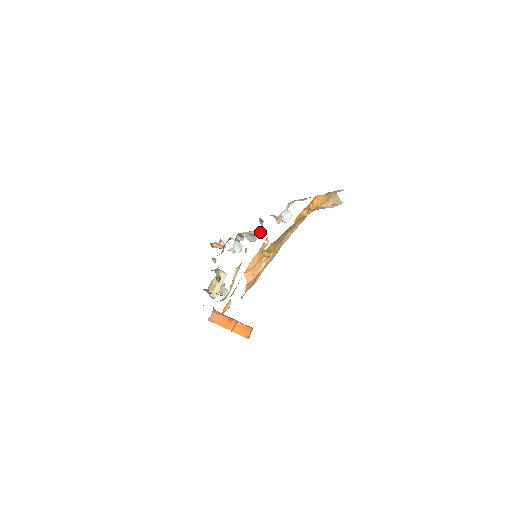
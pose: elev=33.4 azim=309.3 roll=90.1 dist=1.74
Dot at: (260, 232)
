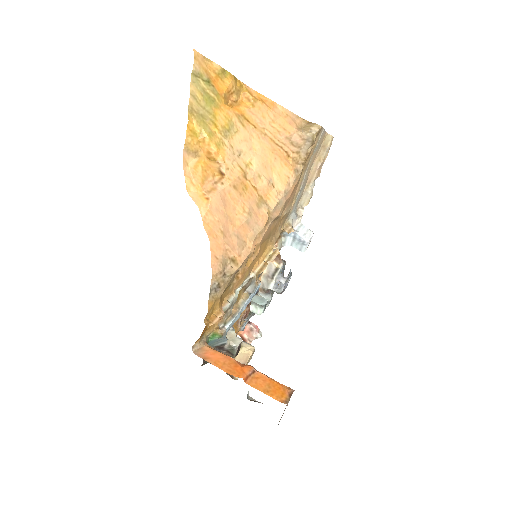
Dot at: (277, 263)
